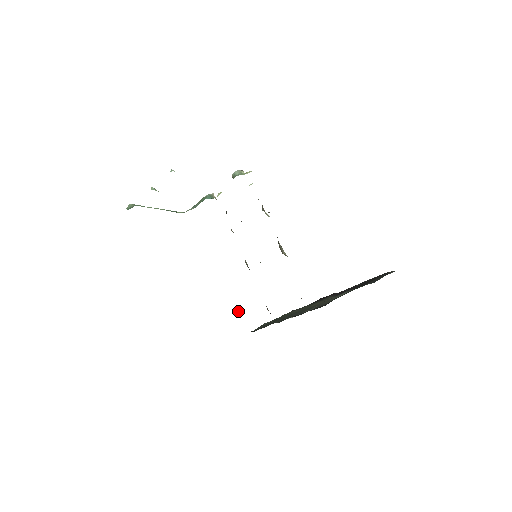
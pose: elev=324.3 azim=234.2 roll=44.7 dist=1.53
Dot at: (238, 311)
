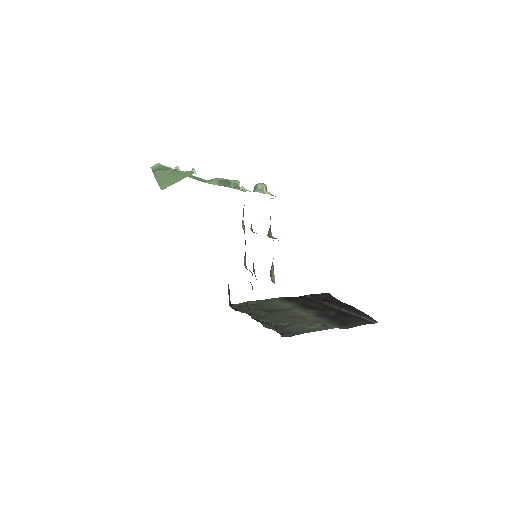
Dot at: (228, 285)
